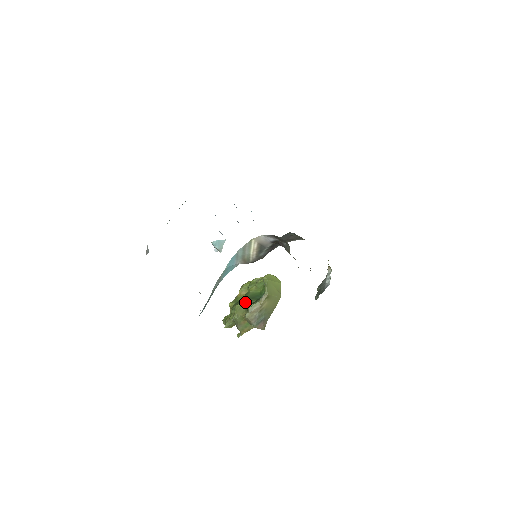
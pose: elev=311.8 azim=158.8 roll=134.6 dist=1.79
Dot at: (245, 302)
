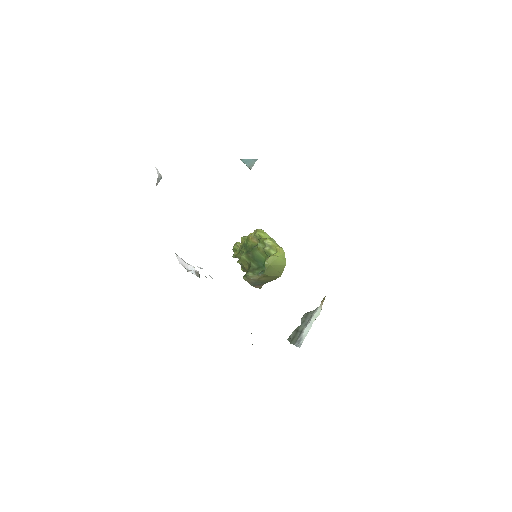
Dot at: (249, 259)
